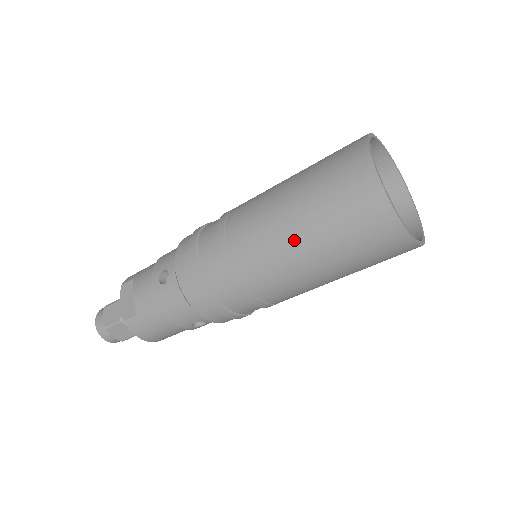
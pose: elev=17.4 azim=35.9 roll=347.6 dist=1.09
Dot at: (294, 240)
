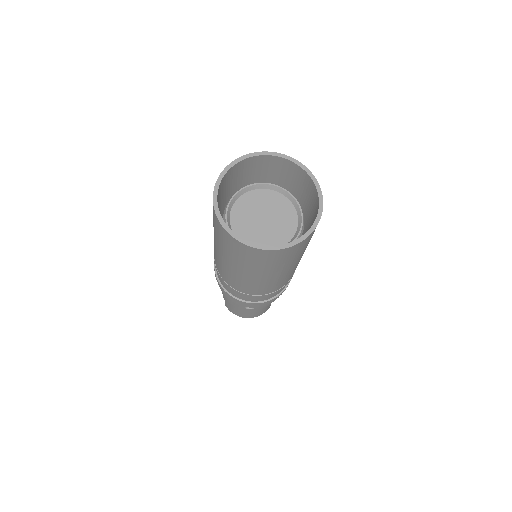
Dot at: (218, 253)
